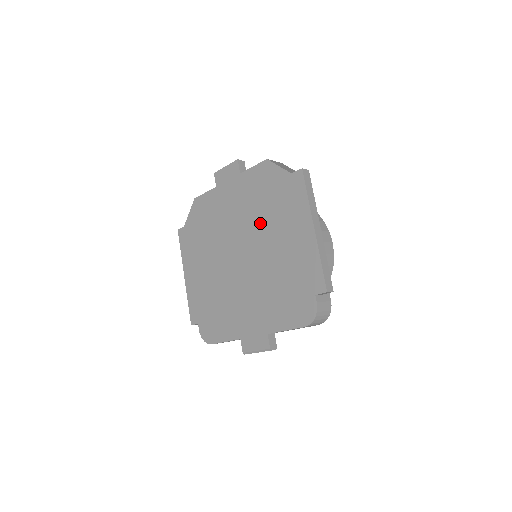
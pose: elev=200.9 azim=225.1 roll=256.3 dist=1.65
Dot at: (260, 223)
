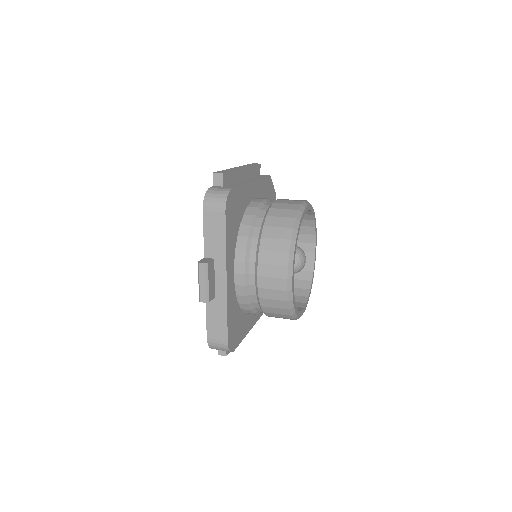
Dot at: occluded
